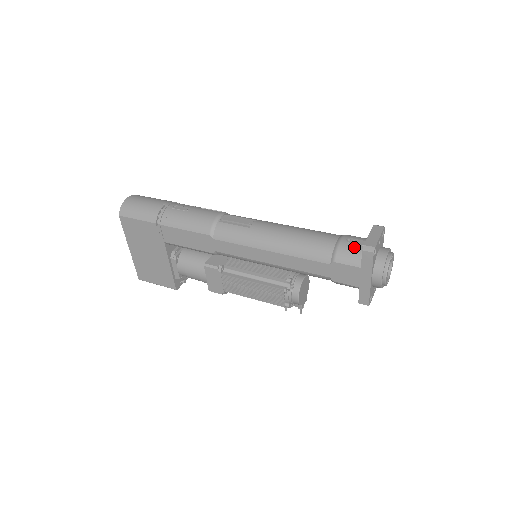
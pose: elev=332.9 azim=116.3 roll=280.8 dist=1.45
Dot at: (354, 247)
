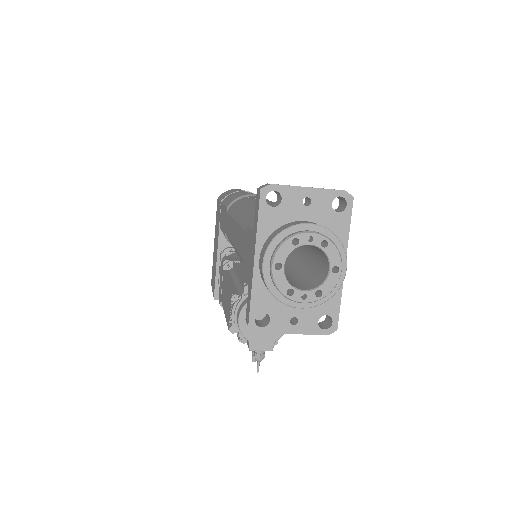
Dot at: occluded
